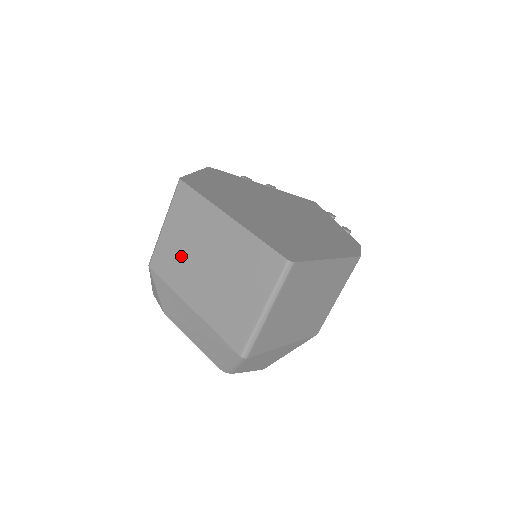
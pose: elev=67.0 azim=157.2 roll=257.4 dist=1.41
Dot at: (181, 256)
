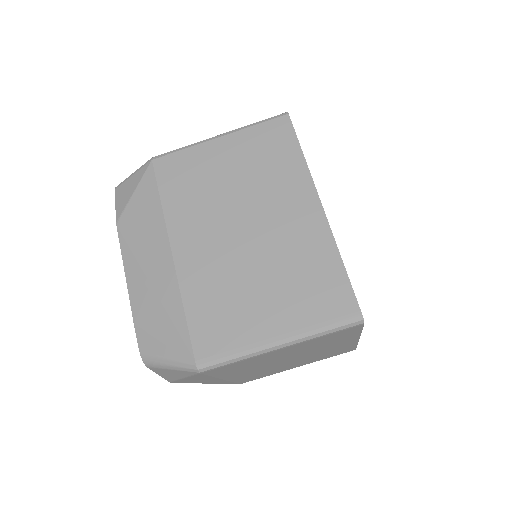
Dot at: (213, 189)
